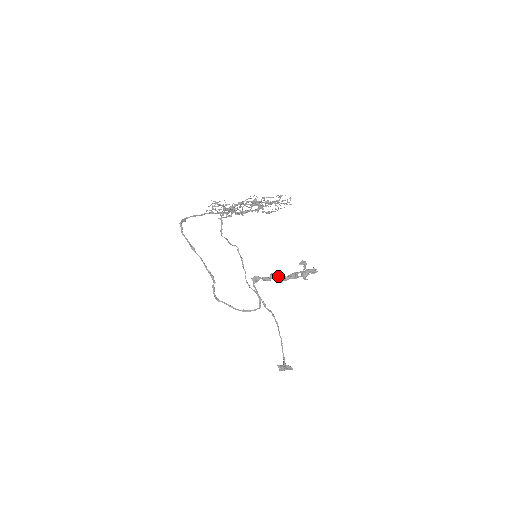
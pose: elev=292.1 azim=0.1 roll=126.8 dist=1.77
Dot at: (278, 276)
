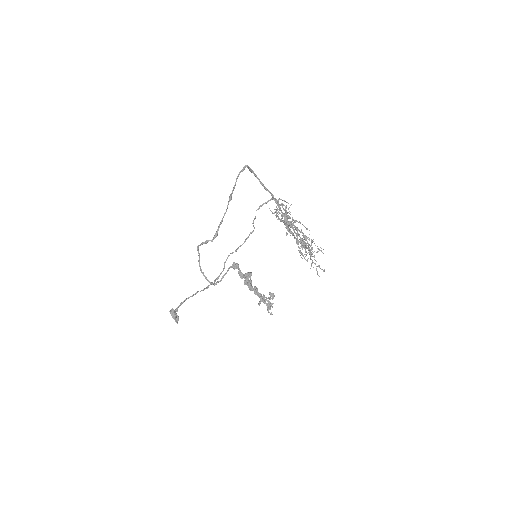
Dot at: (249, 282)
